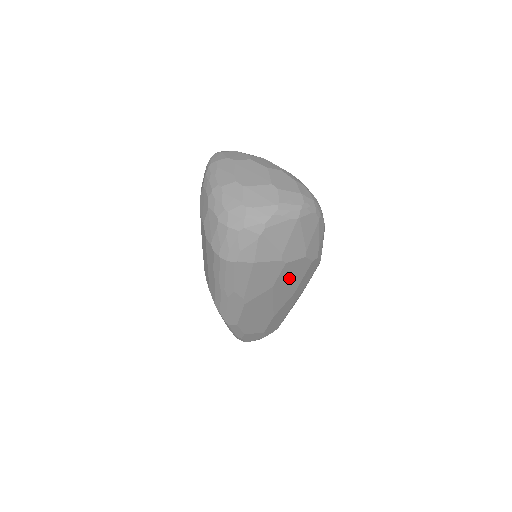
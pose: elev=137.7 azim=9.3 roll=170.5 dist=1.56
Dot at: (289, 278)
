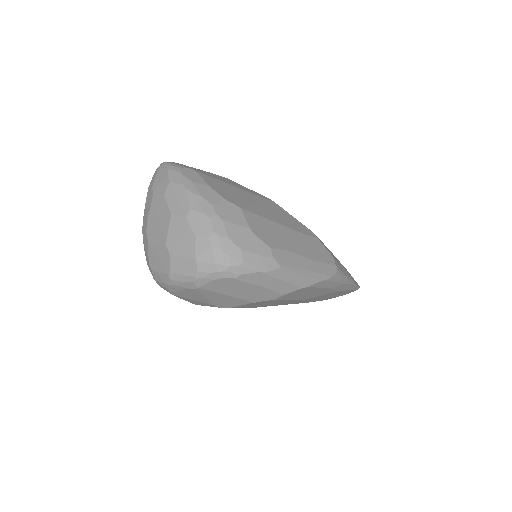
Dot at: (265, 304)
